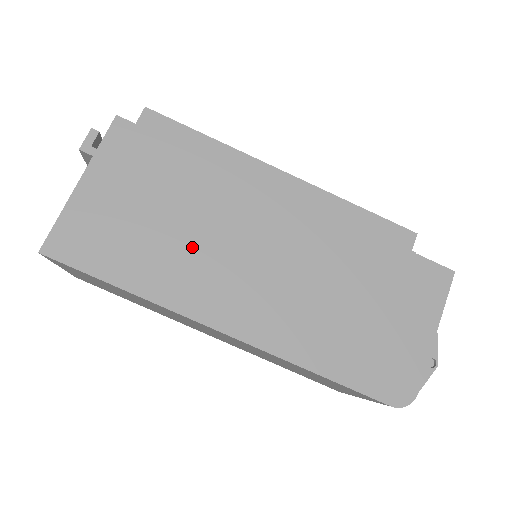
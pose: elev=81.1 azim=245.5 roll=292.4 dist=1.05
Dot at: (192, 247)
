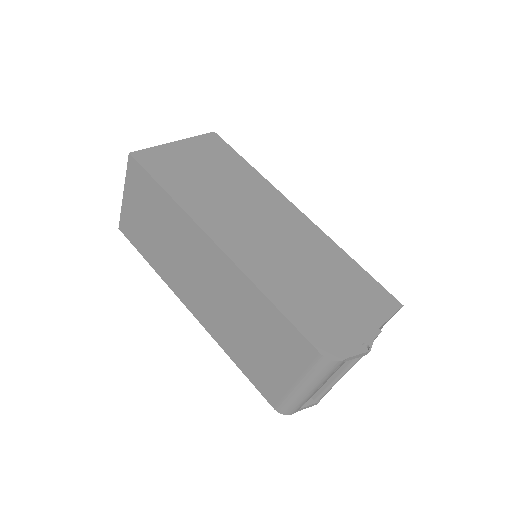
Dot at: (222, 198)
